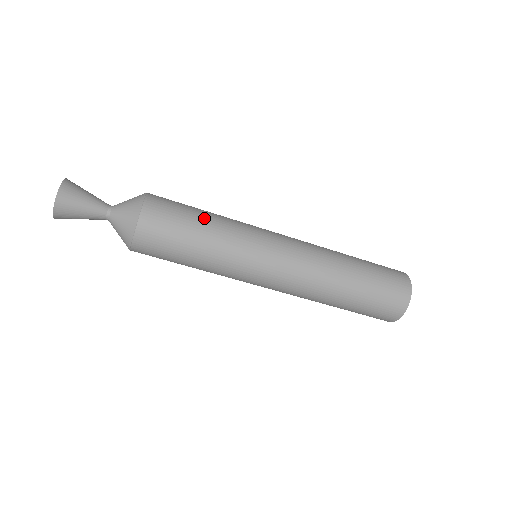
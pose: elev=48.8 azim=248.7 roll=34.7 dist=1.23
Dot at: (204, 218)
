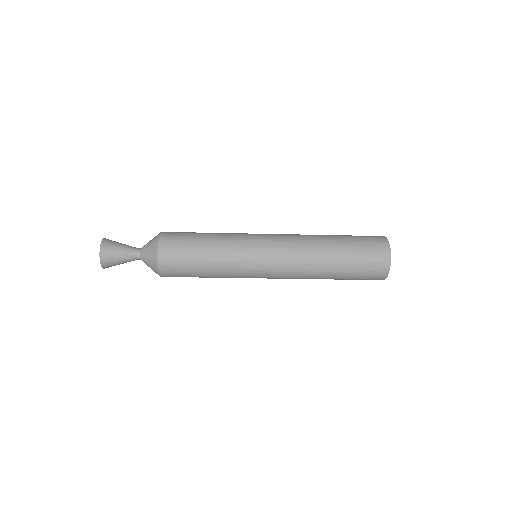
Dot at: (206, 236)
